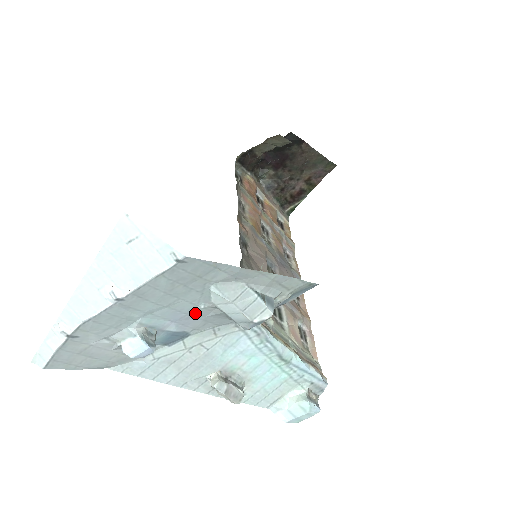
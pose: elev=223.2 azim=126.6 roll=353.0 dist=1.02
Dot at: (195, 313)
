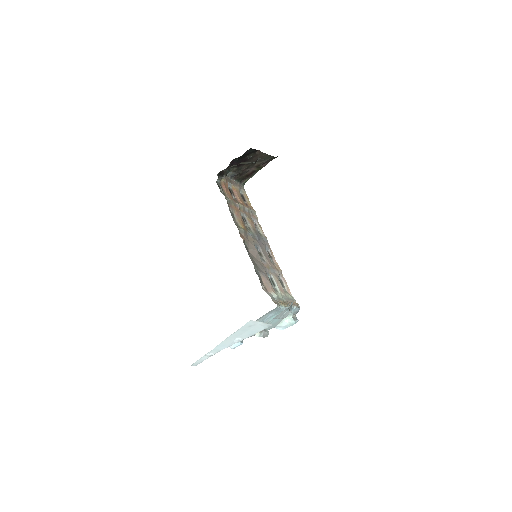
Dot at: occluded
